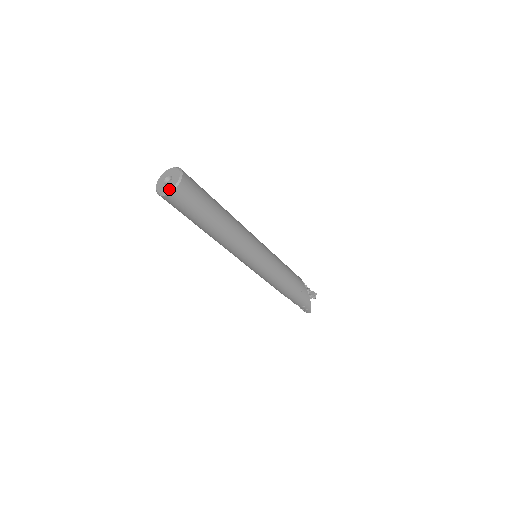
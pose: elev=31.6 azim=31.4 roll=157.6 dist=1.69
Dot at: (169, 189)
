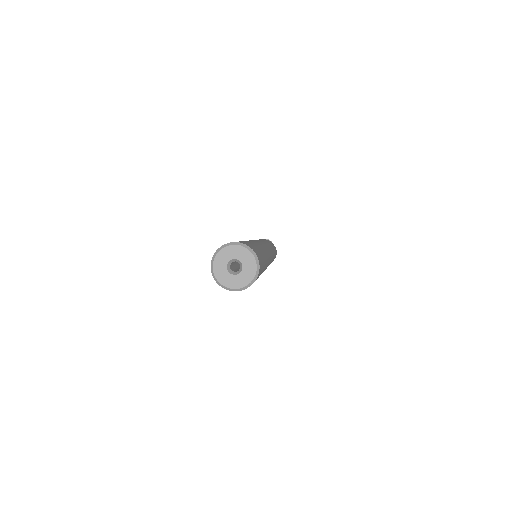
Dot at: (248, 281)
